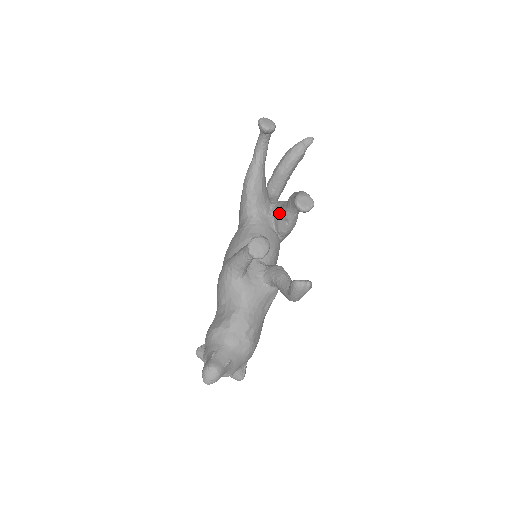
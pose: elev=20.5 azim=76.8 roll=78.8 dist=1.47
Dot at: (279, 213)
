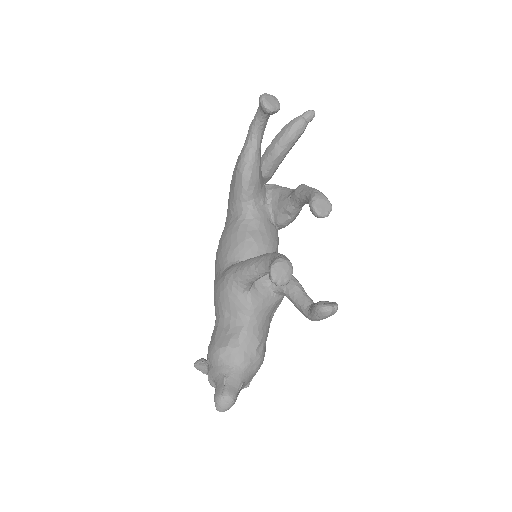
Dot at: (279, 204)
